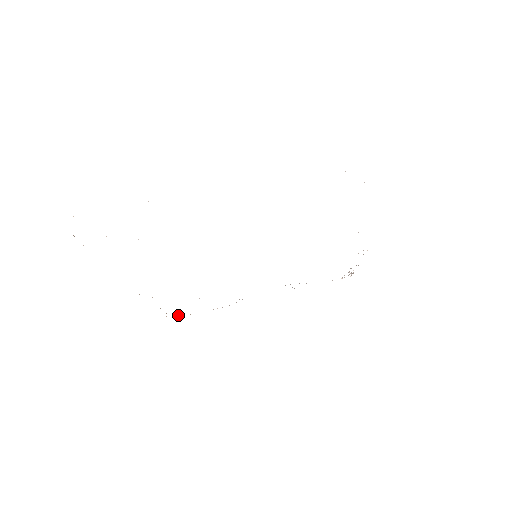
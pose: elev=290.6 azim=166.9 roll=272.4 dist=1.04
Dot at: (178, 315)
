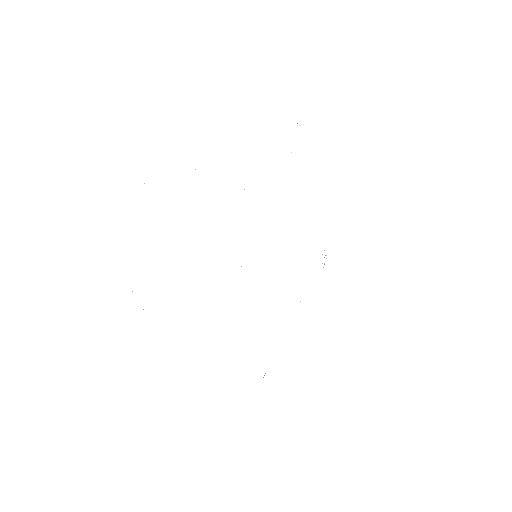
Dot at: occluded
